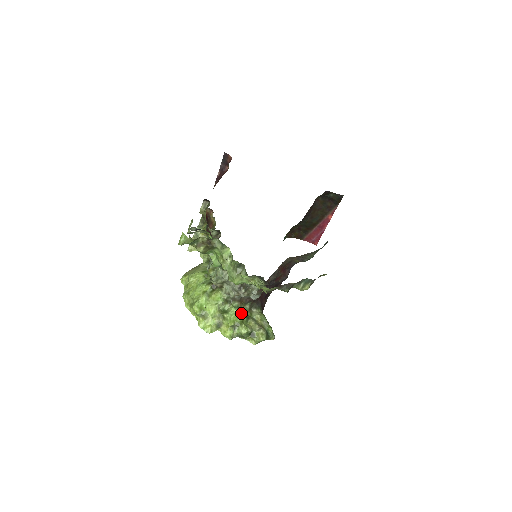
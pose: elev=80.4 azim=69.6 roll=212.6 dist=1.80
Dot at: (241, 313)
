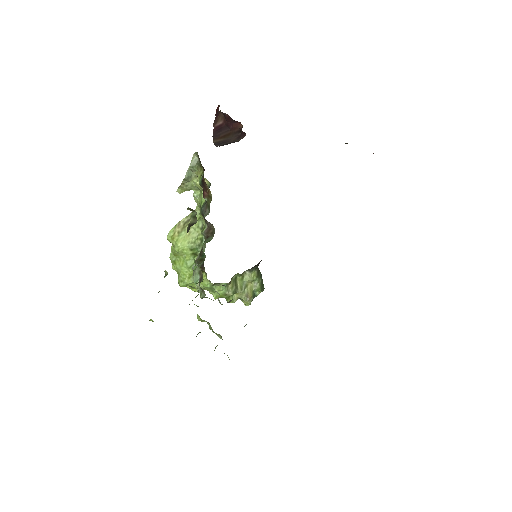
Dot at: (229, 291)
